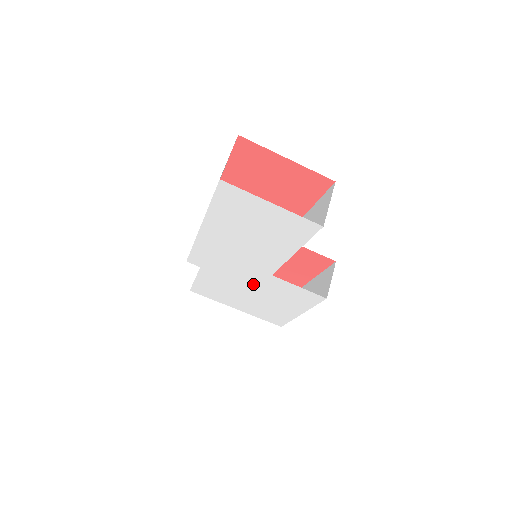
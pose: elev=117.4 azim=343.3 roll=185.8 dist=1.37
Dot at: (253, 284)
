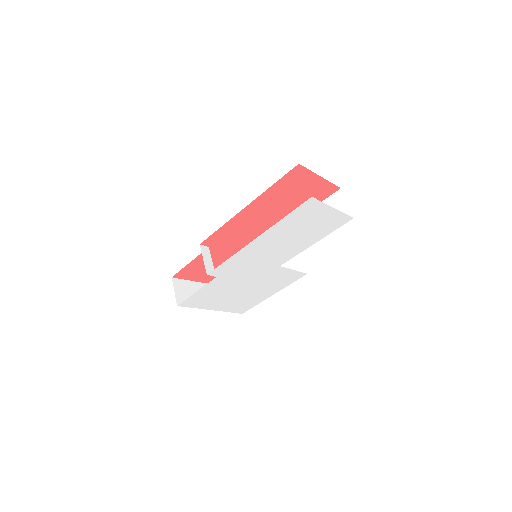
Dot at: (254, 279)
